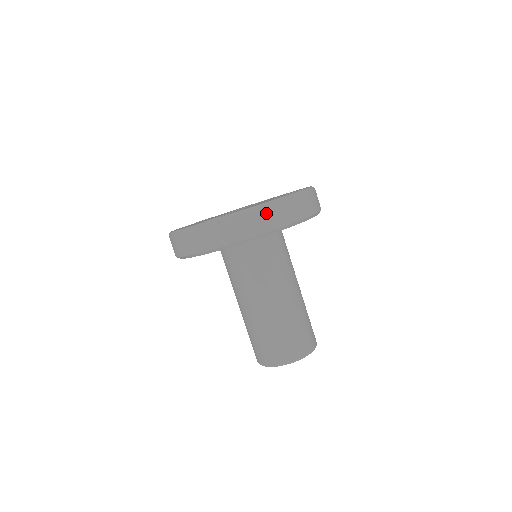
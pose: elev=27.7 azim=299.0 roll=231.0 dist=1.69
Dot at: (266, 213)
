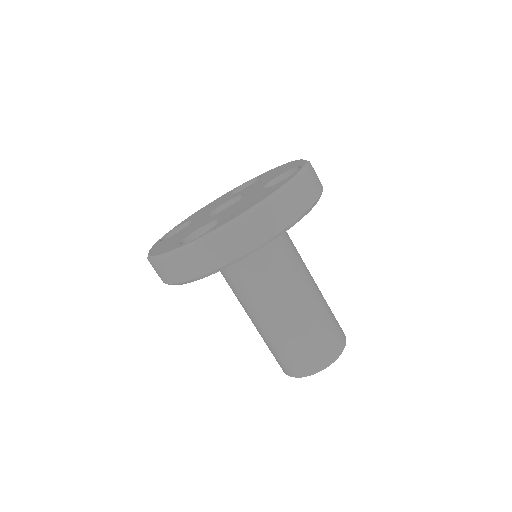
Dot at: (261, 217)
